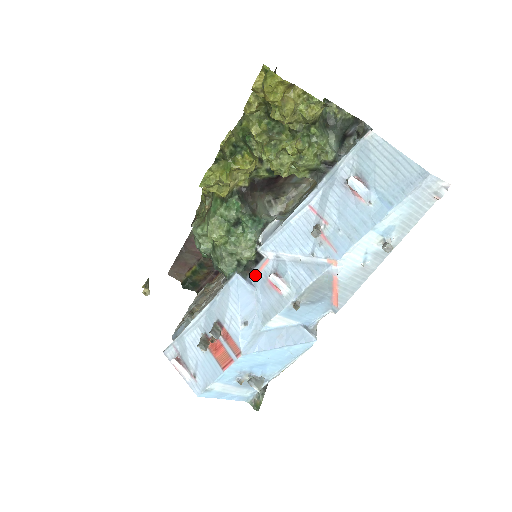
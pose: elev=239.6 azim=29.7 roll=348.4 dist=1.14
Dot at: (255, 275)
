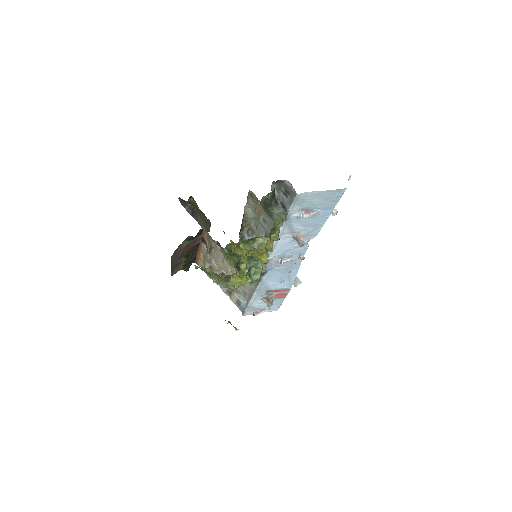
Dot at: (269, 266)
